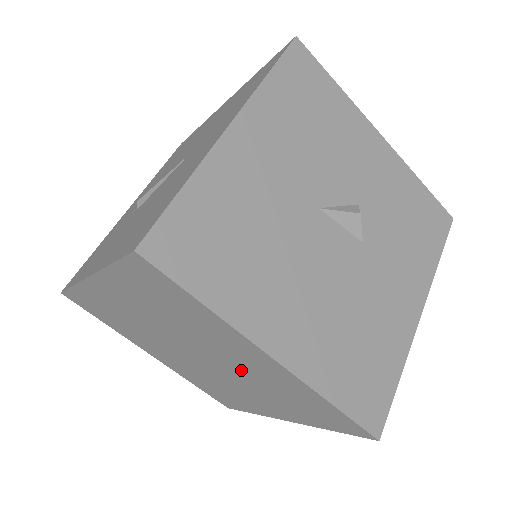
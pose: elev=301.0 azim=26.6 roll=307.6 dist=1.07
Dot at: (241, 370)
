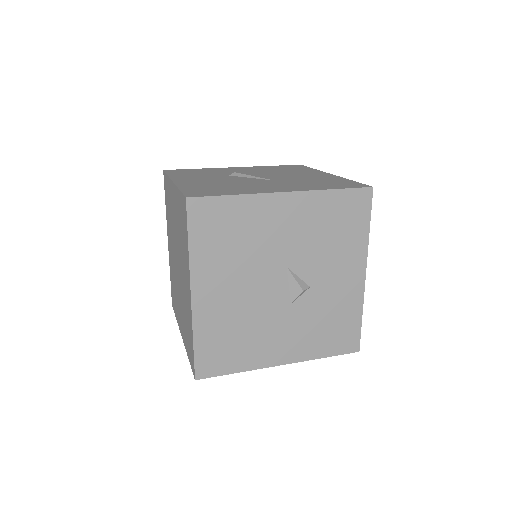
Dot at: (183, 289)
